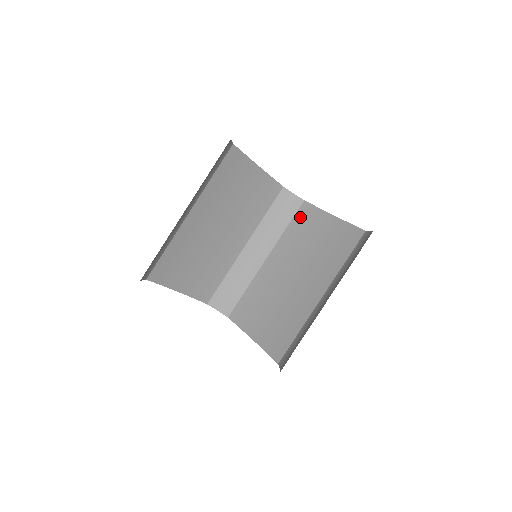
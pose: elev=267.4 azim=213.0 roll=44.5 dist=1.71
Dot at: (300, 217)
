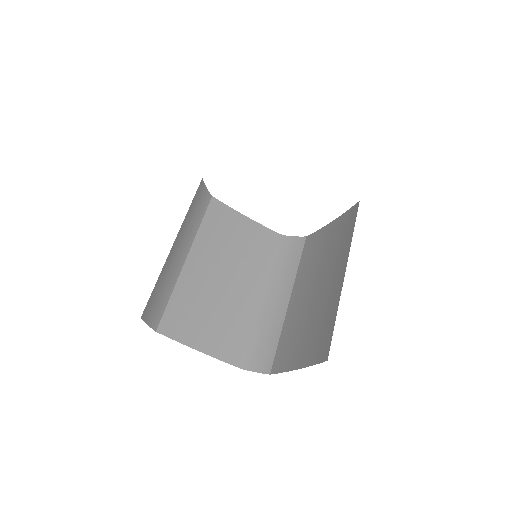
Dot at: (307, 248)
